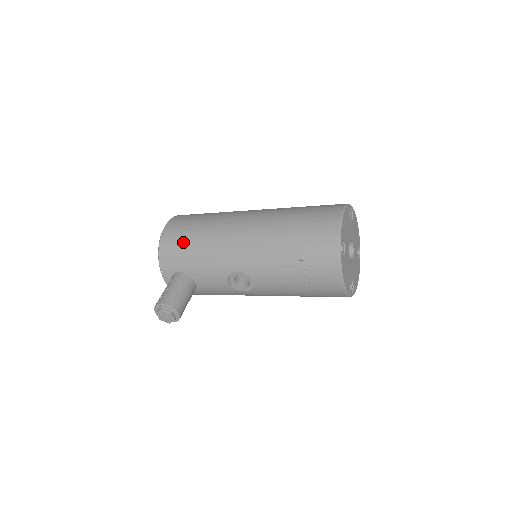
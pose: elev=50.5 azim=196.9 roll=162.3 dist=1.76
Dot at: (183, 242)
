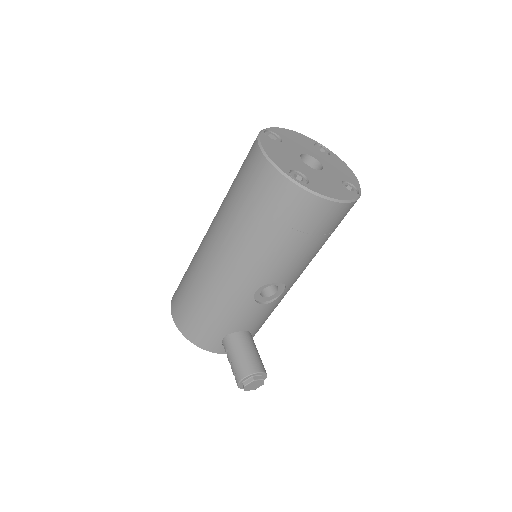
Dot at: (196, 318)
